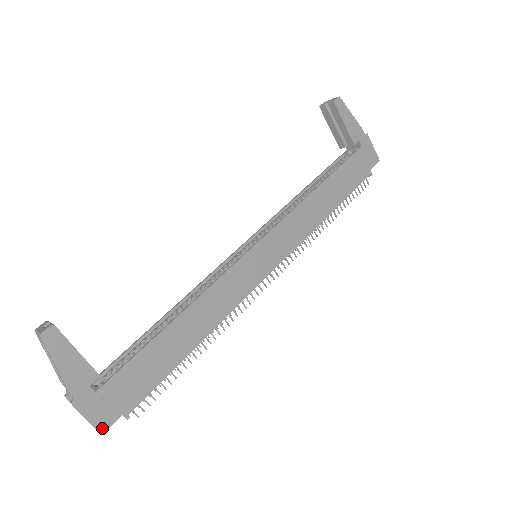
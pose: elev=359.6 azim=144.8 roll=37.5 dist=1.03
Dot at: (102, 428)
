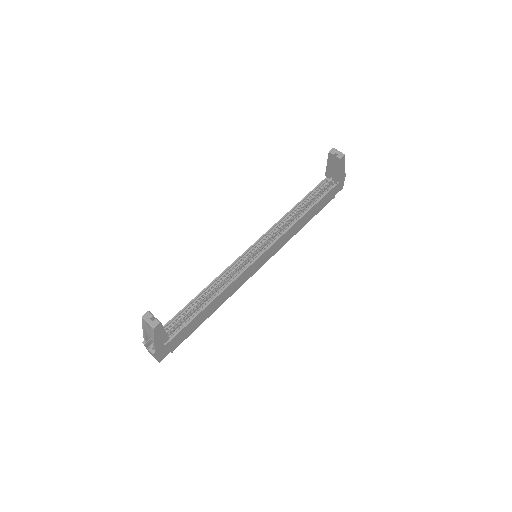
Dot at: (161, 360)
